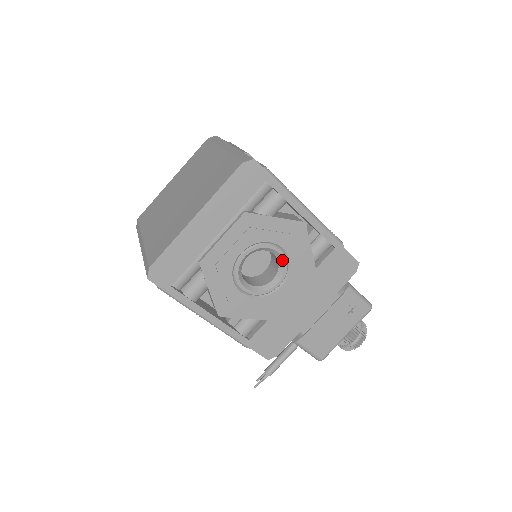
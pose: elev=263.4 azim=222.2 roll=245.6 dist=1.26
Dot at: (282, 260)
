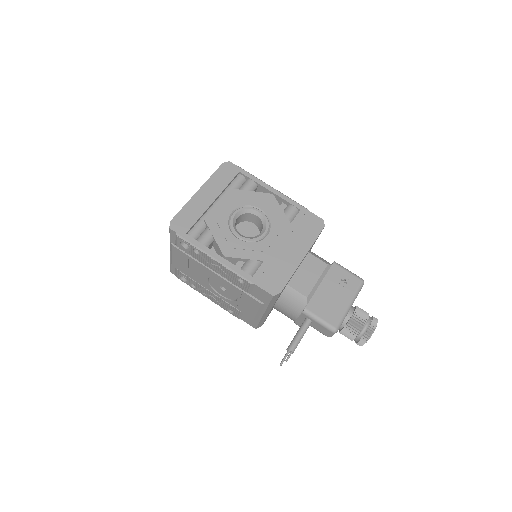
Dot at: (263, 217)
